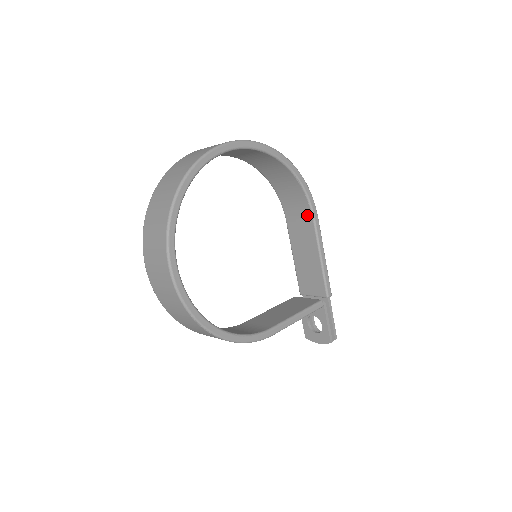
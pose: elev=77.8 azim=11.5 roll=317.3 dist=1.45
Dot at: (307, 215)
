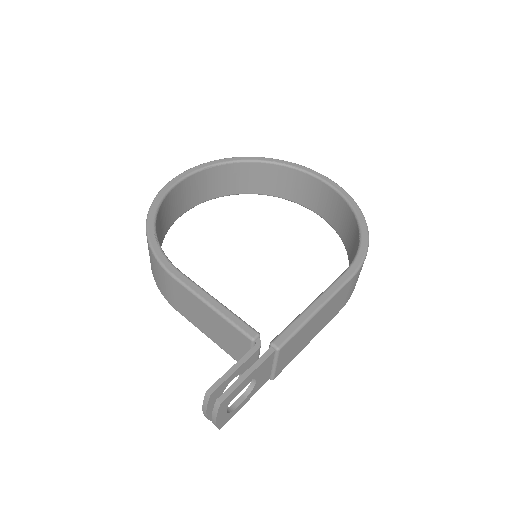
Dot at: occluded
